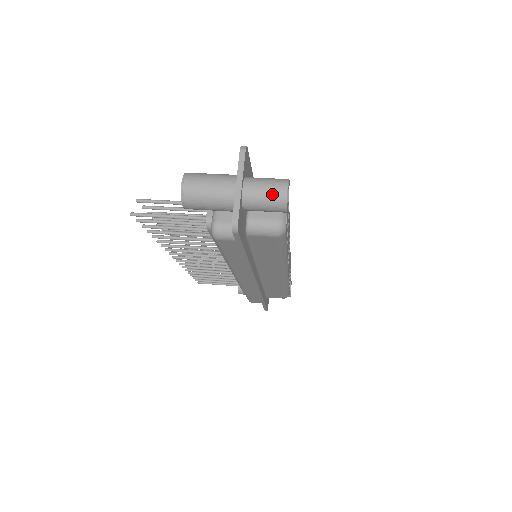
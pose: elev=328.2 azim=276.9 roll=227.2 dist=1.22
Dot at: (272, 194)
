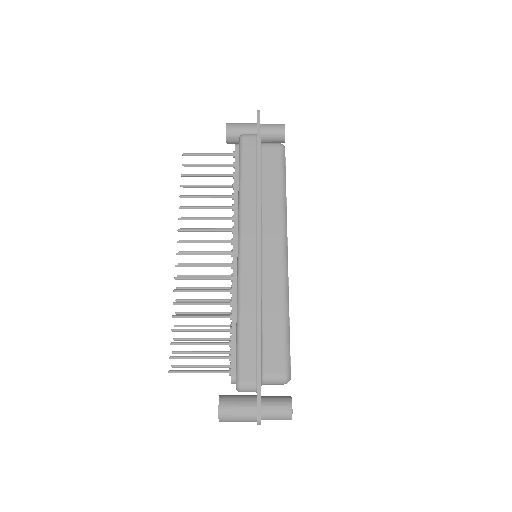
Dot at: (276, 124)
